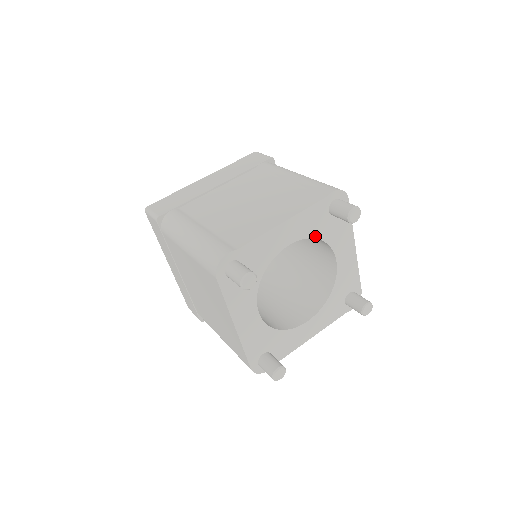
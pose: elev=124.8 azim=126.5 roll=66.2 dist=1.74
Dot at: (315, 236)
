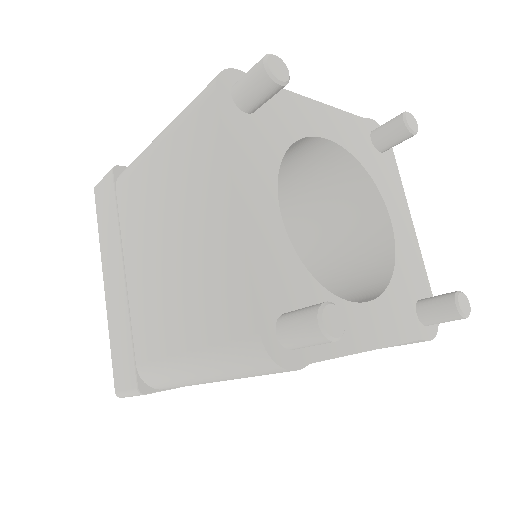
Dot at: (357, 158)
